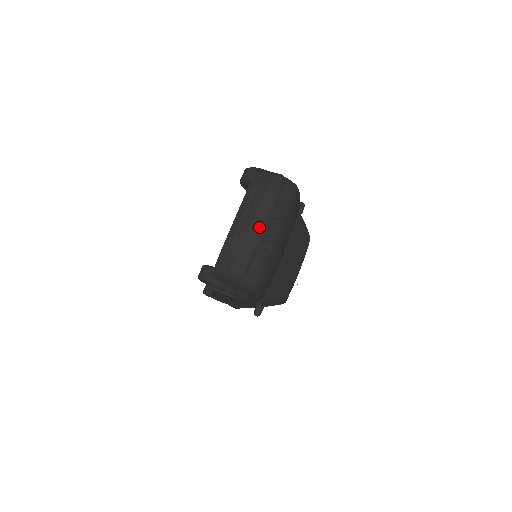
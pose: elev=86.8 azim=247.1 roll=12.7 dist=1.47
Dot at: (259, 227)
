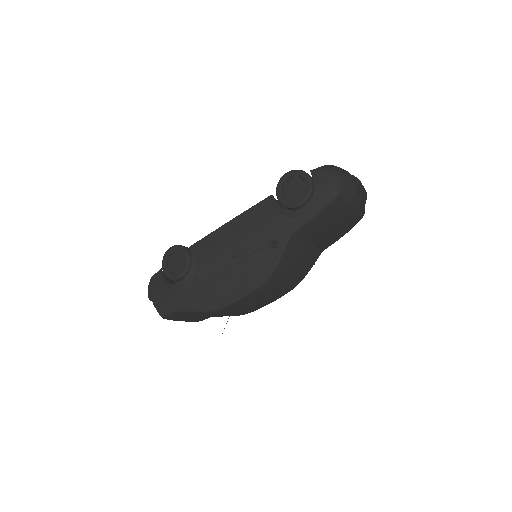
Dot at: (361, 183)
